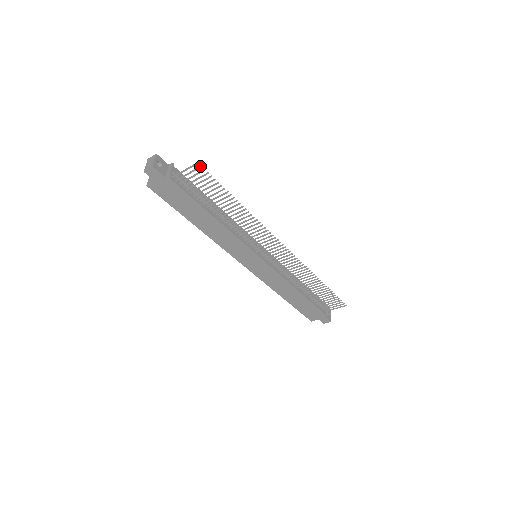
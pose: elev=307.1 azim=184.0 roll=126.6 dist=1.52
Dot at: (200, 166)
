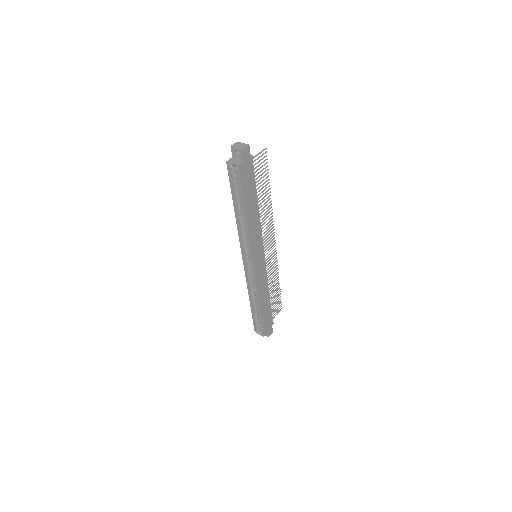
Dot at: (266, 151)
